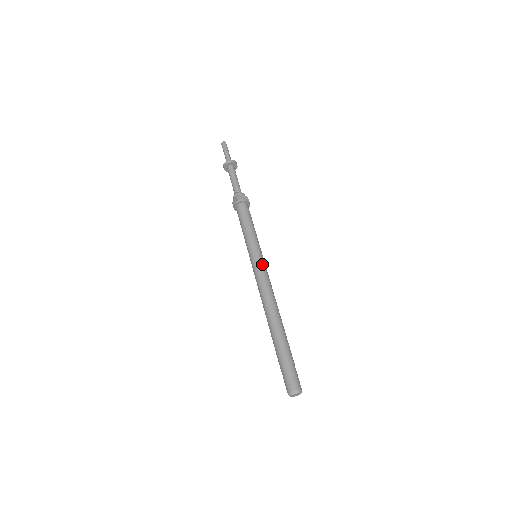
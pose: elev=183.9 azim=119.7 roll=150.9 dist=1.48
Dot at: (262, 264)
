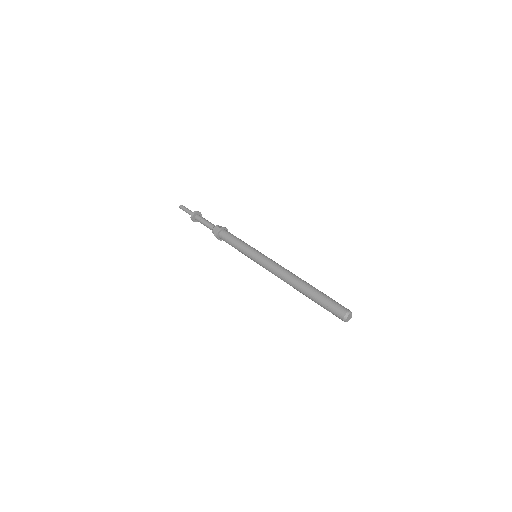
Dot at: (266, 256)
